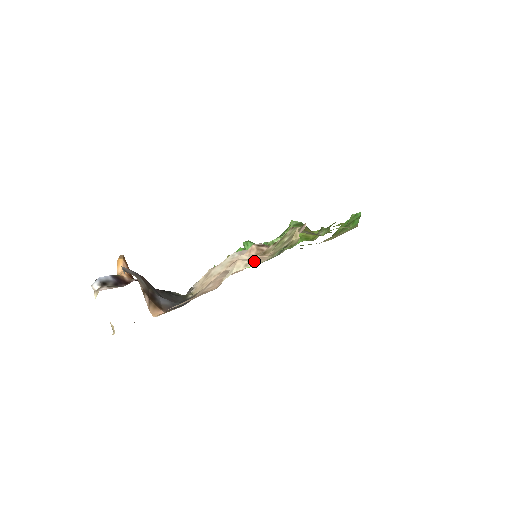
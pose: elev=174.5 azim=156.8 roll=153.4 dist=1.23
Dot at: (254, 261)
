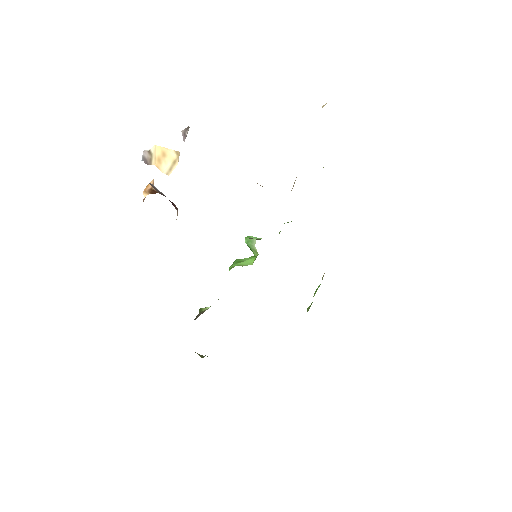
Dot at: occluded
